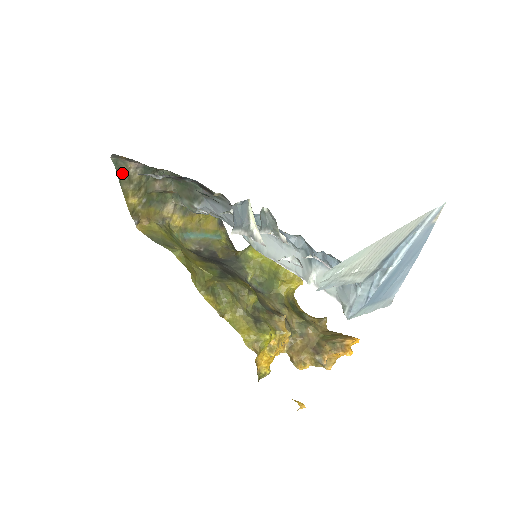
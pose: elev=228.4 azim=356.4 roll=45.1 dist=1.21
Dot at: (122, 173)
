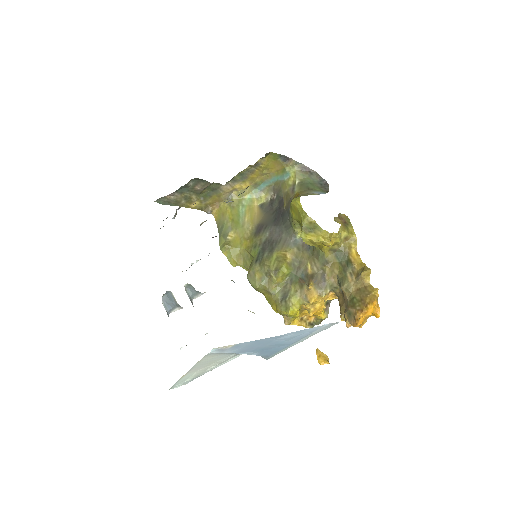
Dot at: (170, 202)
